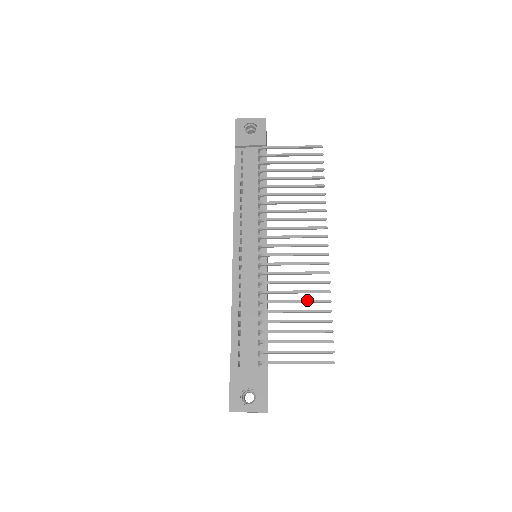
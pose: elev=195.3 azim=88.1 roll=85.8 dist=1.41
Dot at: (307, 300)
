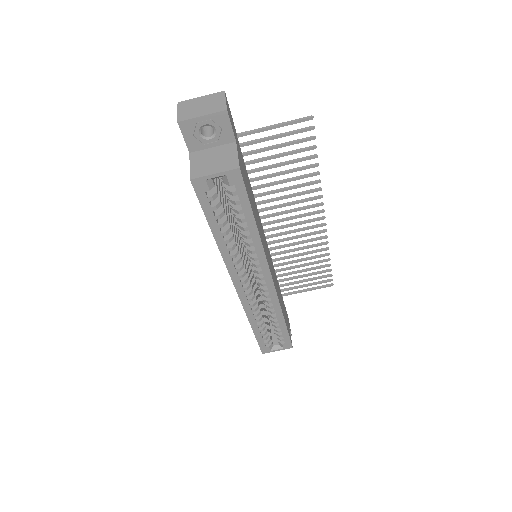
Dot at: (294, 179)
